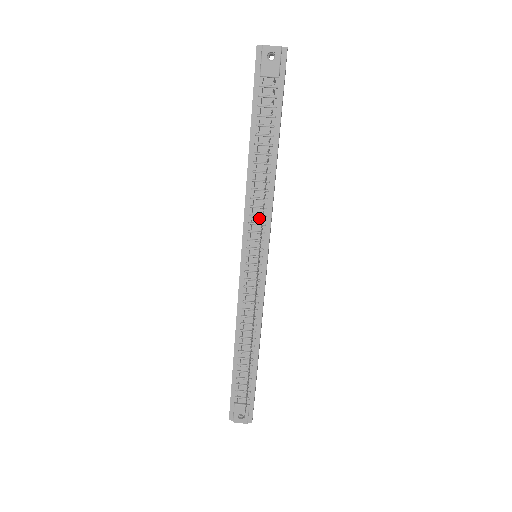
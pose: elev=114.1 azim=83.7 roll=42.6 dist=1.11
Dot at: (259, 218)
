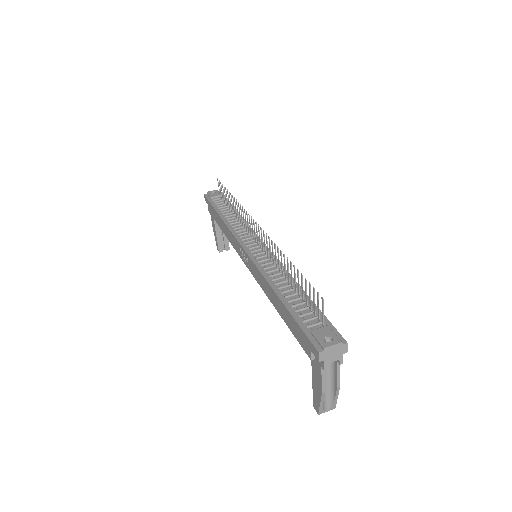
Dot at: (244, 231)
